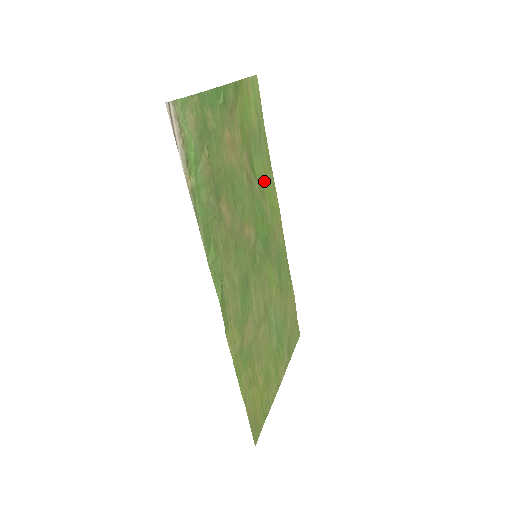
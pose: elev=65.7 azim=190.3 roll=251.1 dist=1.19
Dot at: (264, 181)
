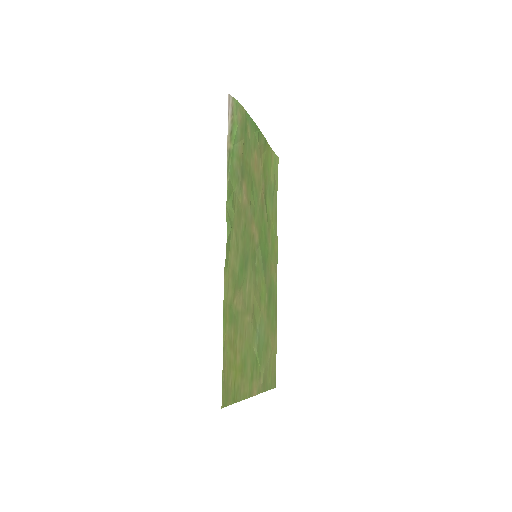
Dot at: (271, 221)
